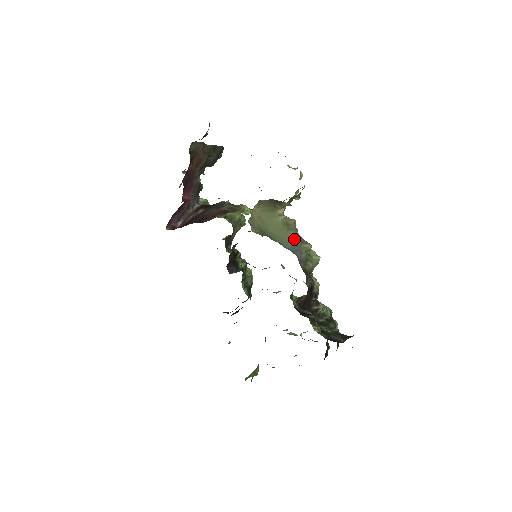
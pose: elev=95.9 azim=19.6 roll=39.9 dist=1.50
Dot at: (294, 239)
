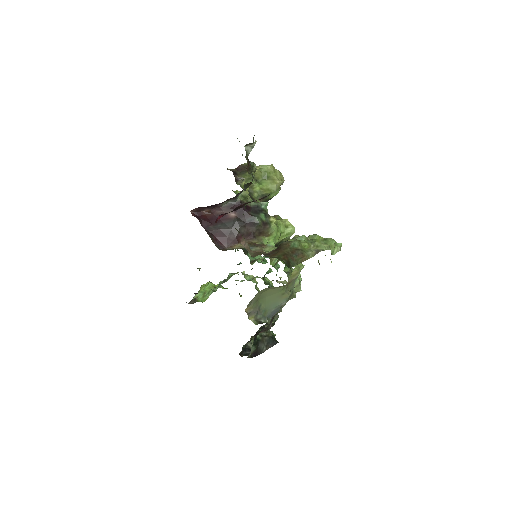
Dot at: (281, 303)
